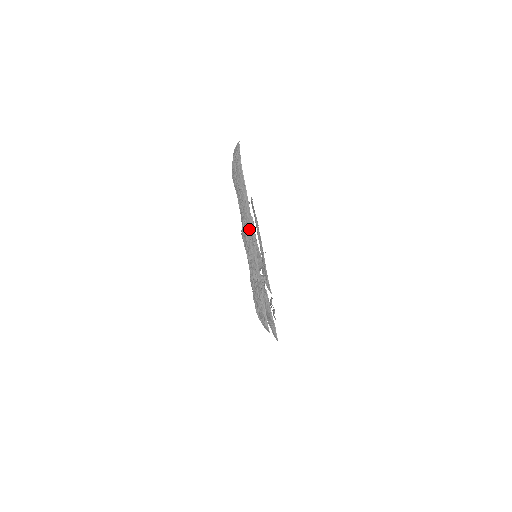
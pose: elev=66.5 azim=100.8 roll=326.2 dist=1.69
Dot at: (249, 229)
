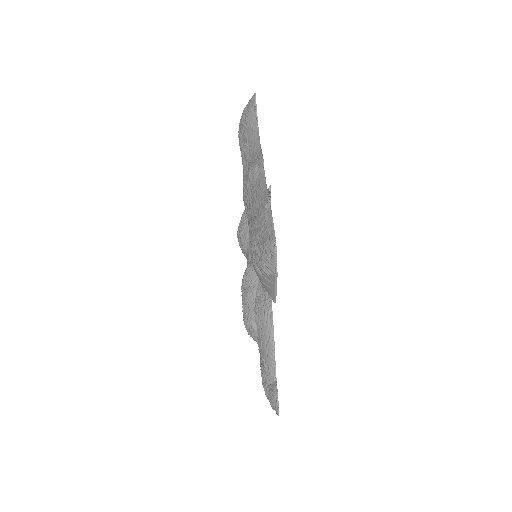
Dot at: (255, 157)
